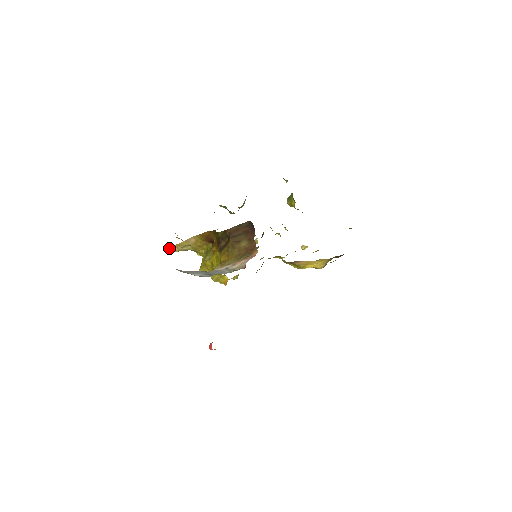
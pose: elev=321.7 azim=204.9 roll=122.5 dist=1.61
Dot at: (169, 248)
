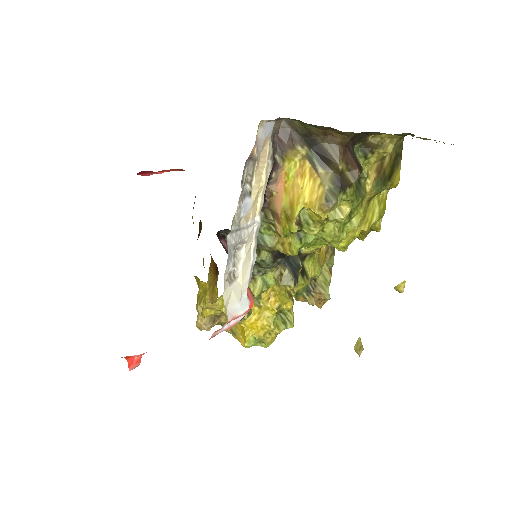
Dot at: (196, 321)
